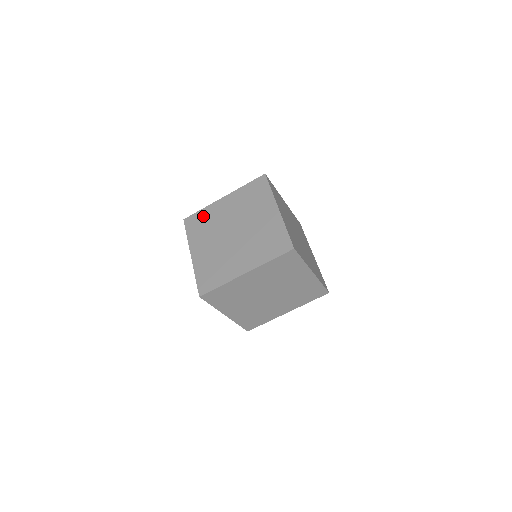
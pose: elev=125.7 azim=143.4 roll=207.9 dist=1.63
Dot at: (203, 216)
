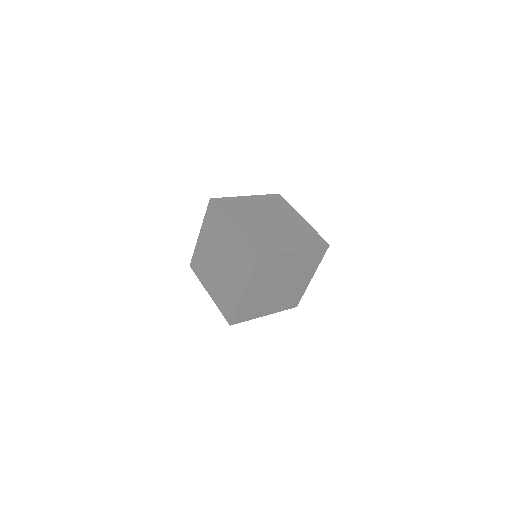
Dot at: (232, 202)
